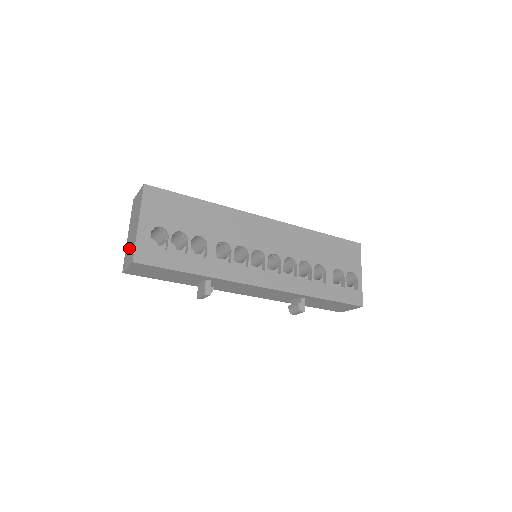
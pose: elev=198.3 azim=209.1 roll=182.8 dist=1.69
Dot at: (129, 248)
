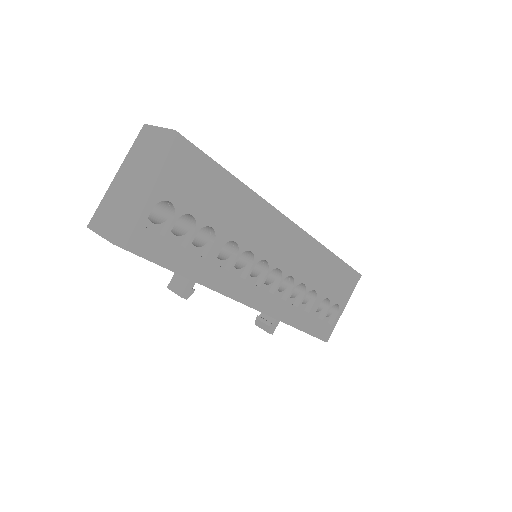
Dot at: (112, 205)
